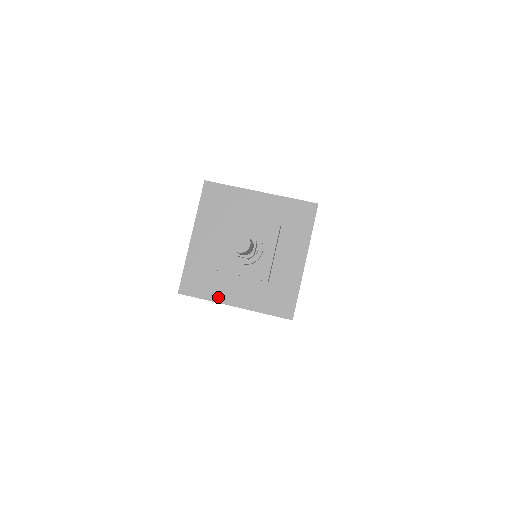
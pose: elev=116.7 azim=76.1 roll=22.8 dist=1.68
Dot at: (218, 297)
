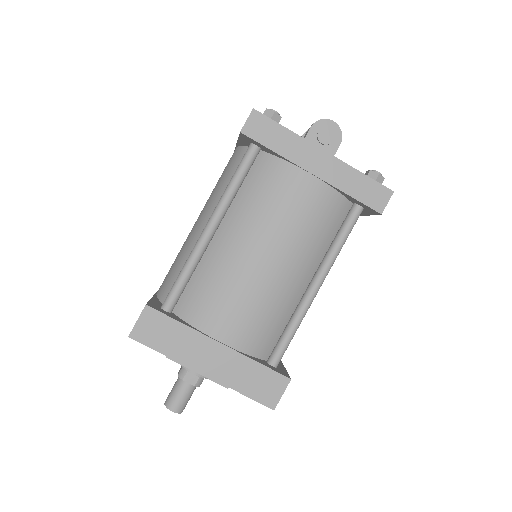
Dot at: occluded
